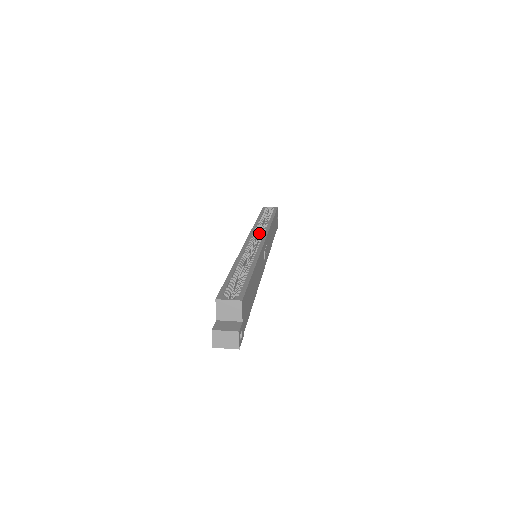
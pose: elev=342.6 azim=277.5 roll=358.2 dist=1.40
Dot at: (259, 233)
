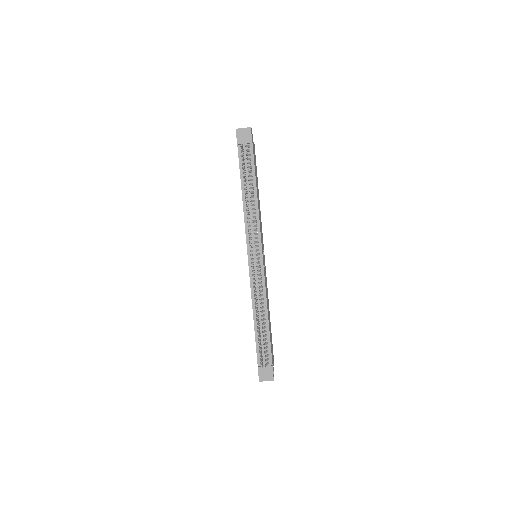
Dot at: occluded
